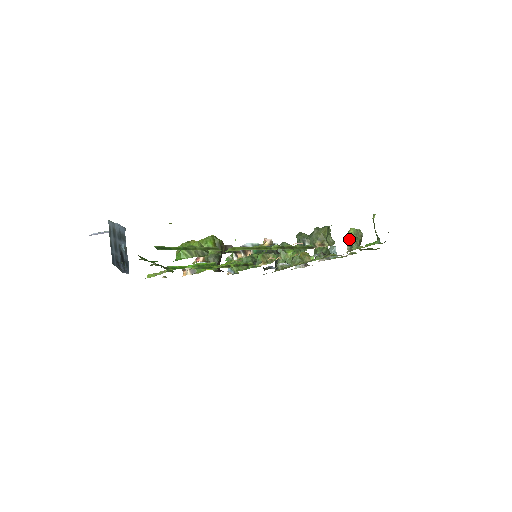
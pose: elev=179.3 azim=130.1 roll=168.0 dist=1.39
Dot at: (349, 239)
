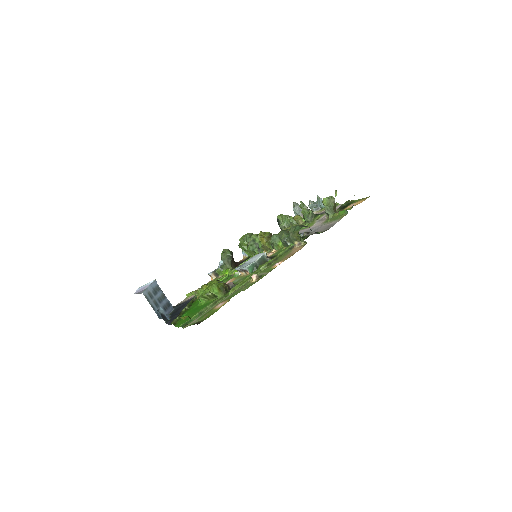
Dot at: occluded
